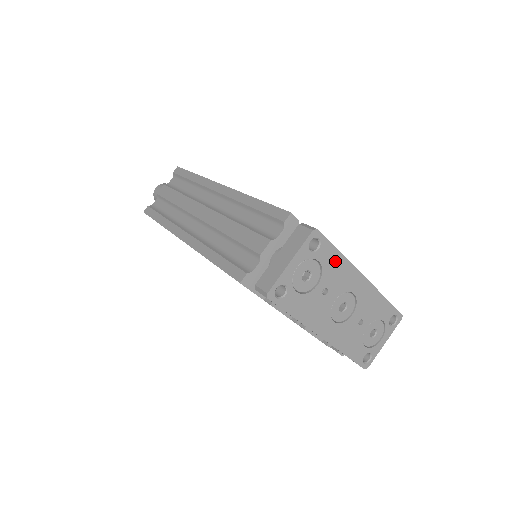
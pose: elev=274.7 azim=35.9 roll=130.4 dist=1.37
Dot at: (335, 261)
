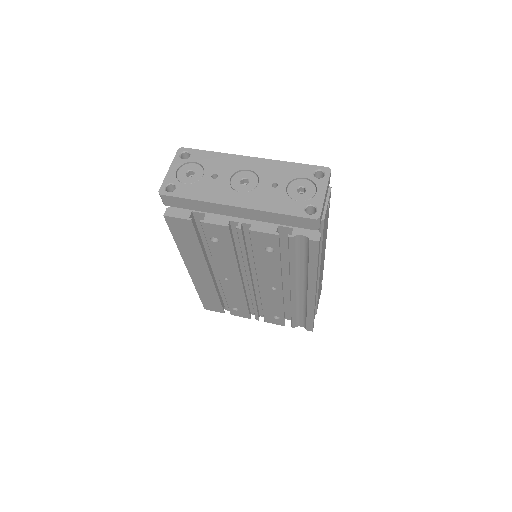
Dot at: (212, 158)
